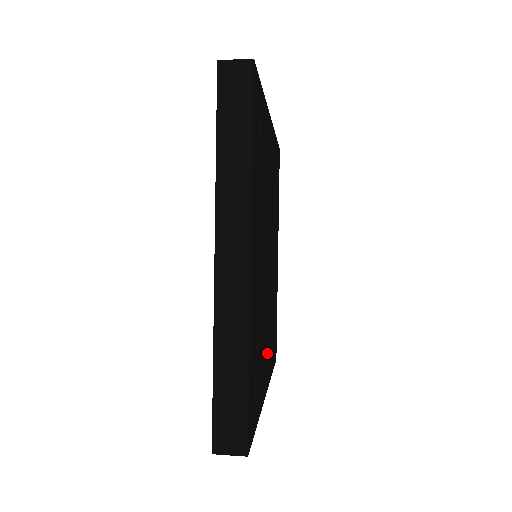
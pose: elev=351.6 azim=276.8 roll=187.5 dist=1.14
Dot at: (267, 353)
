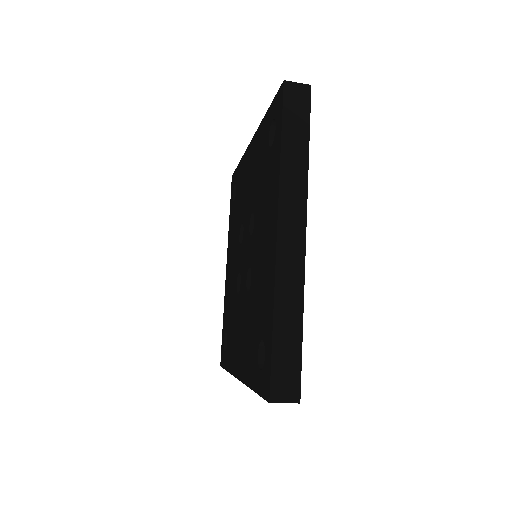
Dot at: occluded
